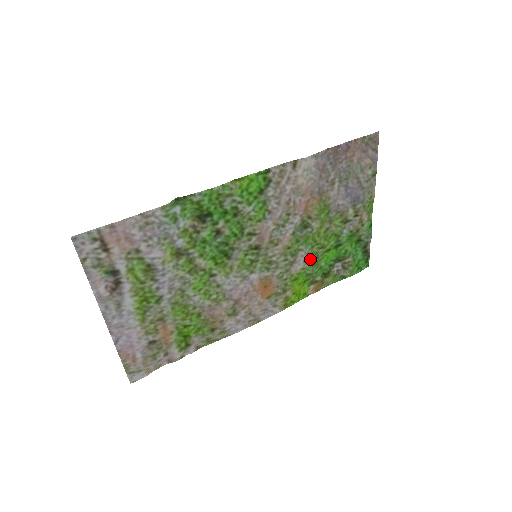
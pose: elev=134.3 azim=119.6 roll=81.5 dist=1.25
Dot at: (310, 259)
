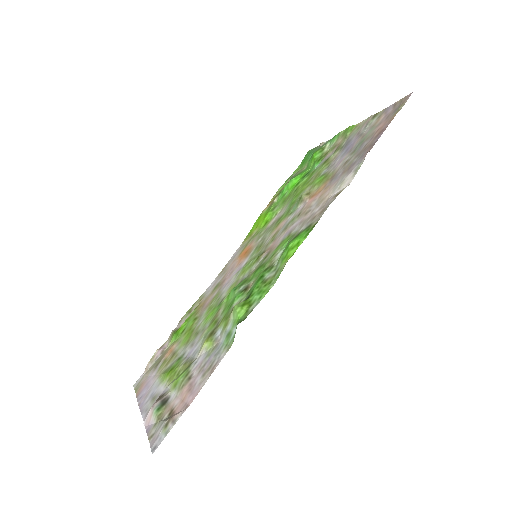
Dot at: (284, 205)
